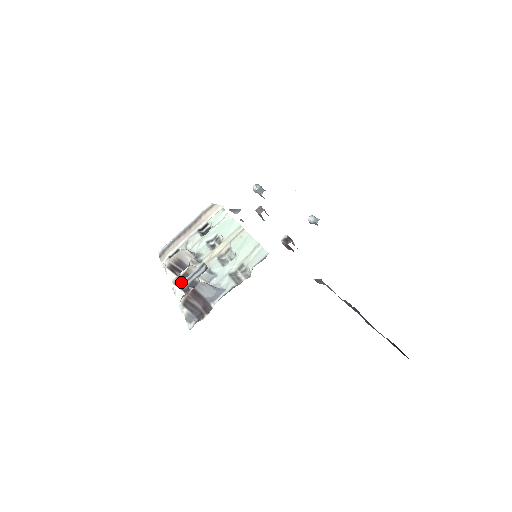
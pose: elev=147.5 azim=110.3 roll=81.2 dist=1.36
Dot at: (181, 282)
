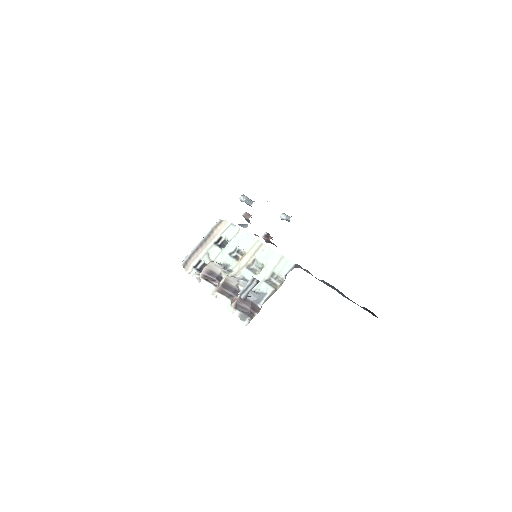
Dot at: (239, 293)
